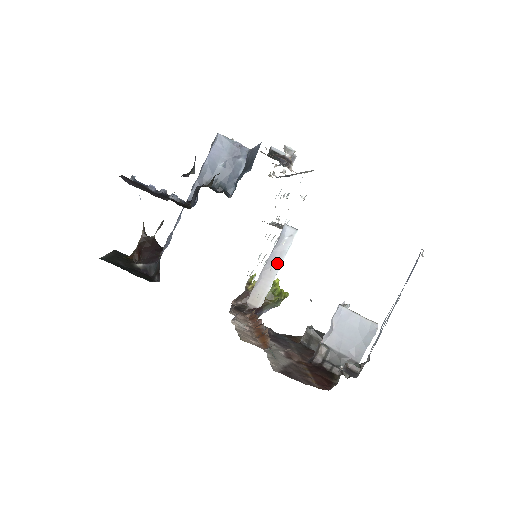
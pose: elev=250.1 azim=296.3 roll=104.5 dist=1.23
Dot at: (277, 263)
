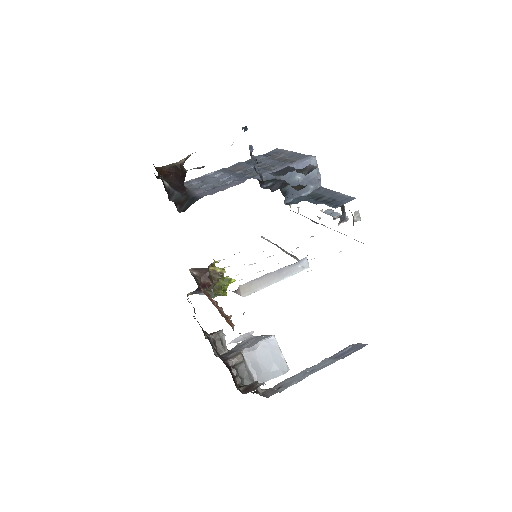
Dot at: (280, 277)
